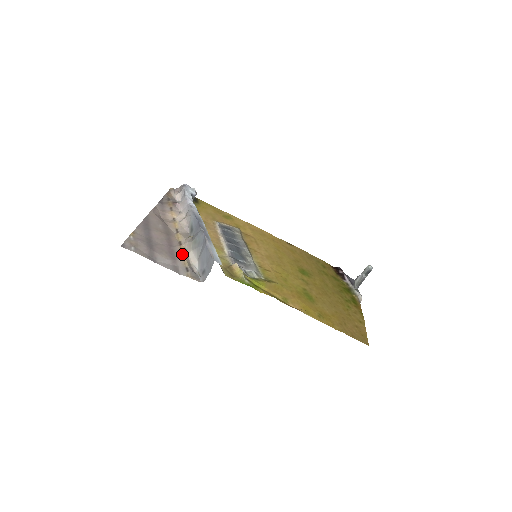
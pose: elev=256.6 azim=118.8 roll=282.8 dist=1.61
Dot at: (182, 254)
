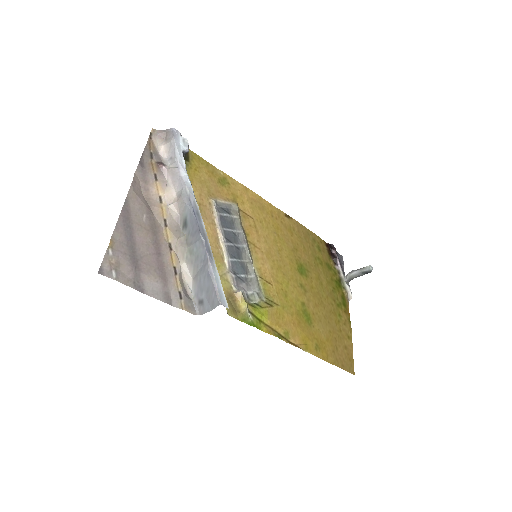
Dot at: (173, 268)
